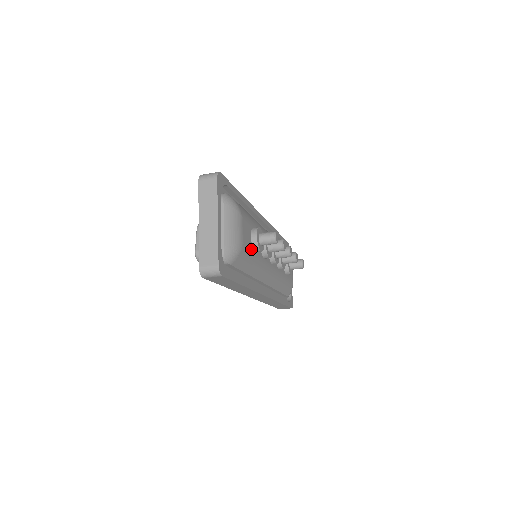
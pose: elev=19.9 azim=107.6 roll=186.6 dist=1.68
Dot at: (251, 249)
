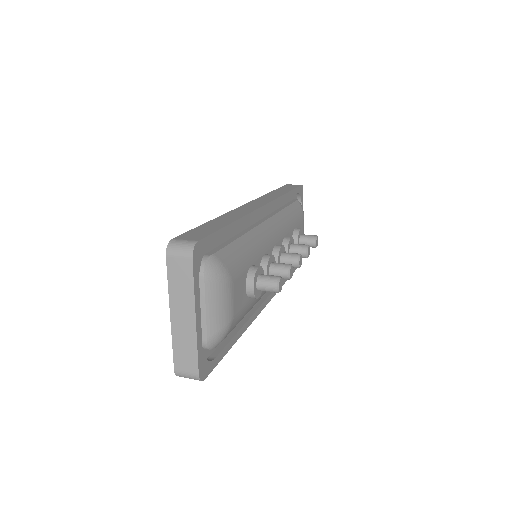
Dot at: (246, 302)
